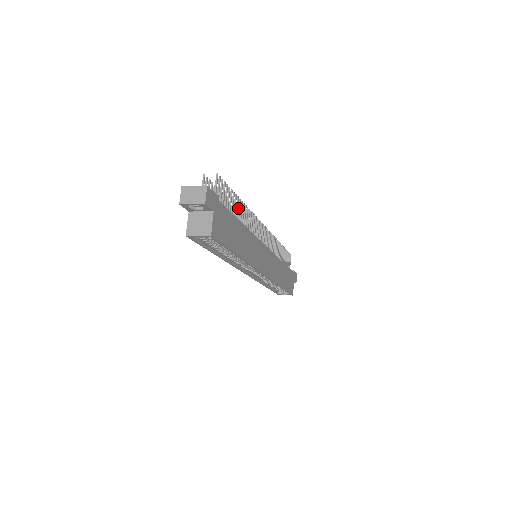
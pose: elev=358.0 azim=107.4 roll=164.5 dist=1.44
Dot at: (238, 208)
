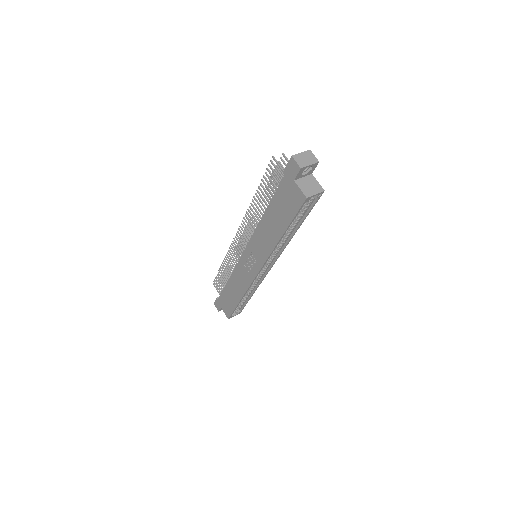
Dot at: occluded
